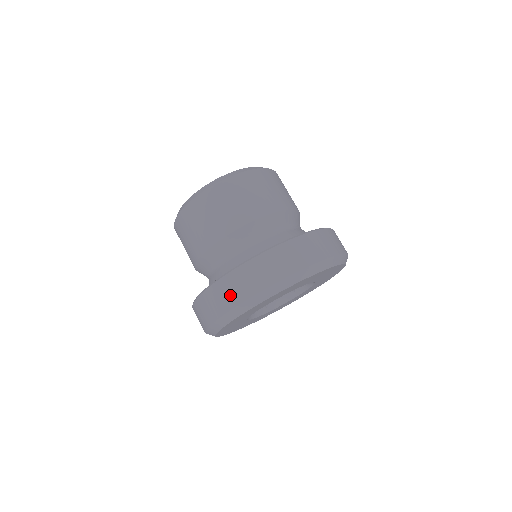
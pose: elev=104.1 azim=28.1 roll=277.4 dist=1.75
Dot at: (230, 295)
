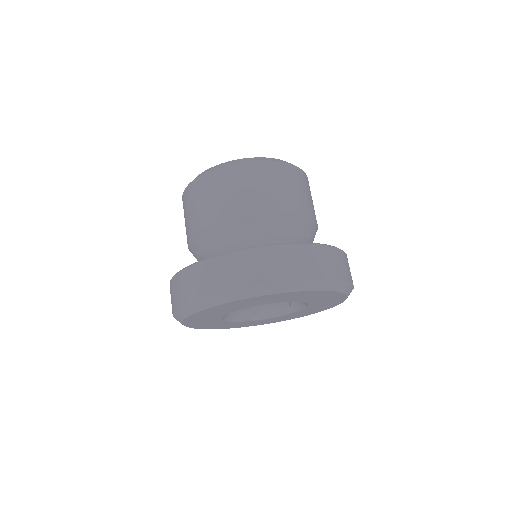
Dot at: (193, 286)
